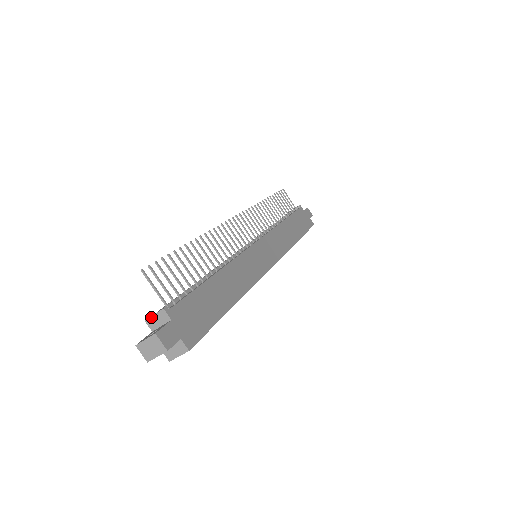
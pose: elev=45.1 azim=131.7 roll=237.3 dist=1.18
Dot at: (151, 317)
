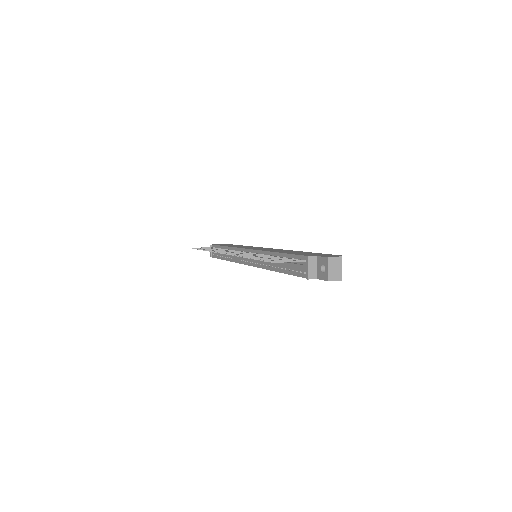
Dot at: (308, 272)
